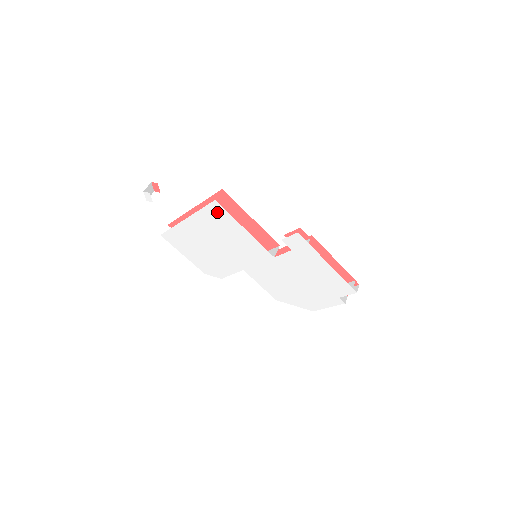
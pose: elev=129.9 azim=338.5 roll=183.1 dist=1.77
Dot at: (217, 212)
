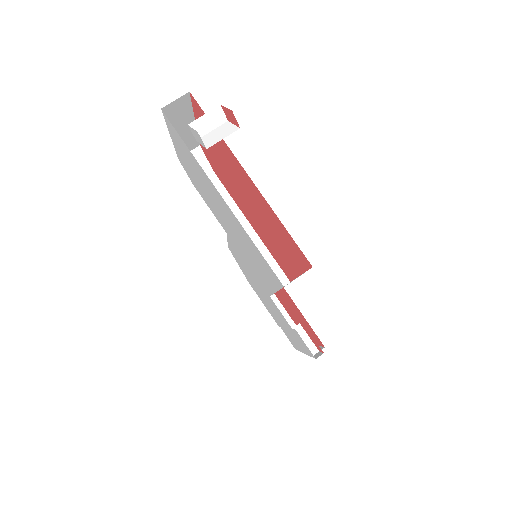
Dot at: (269, 270)
